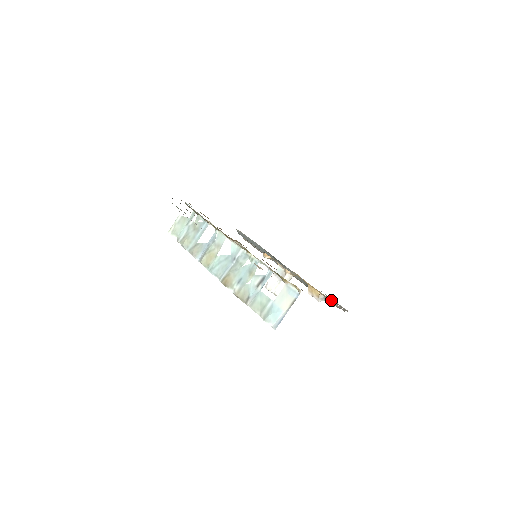
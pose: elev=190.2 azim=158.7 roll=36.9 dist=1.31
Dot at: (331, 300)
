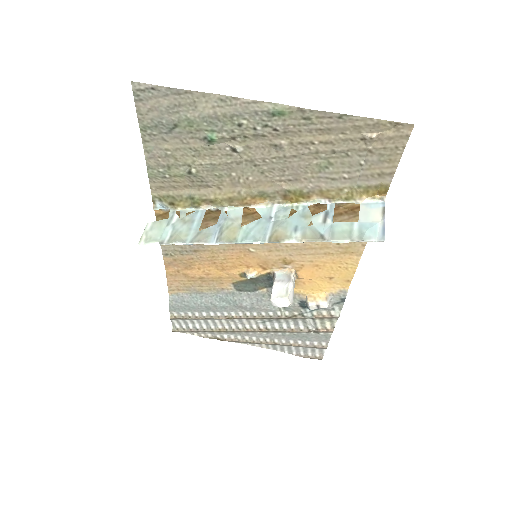
Dot at: (347, 289)
